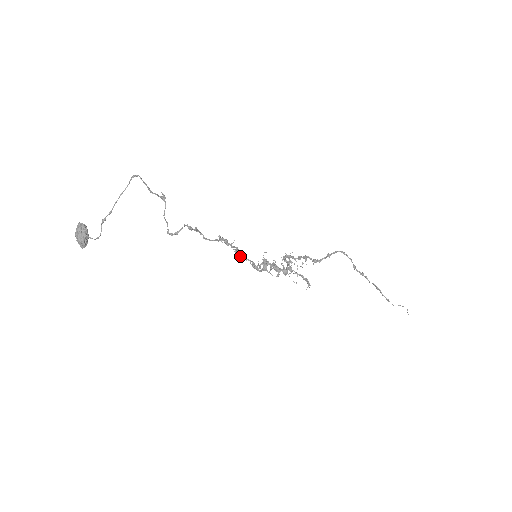
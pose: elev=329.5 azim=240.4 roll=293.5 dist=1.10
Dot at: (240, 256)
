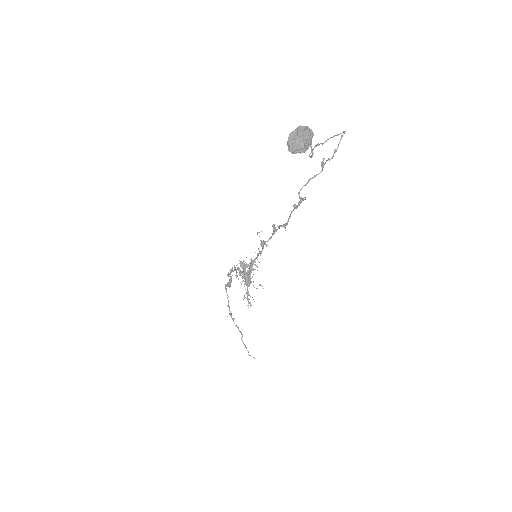
Dot at: occluded
